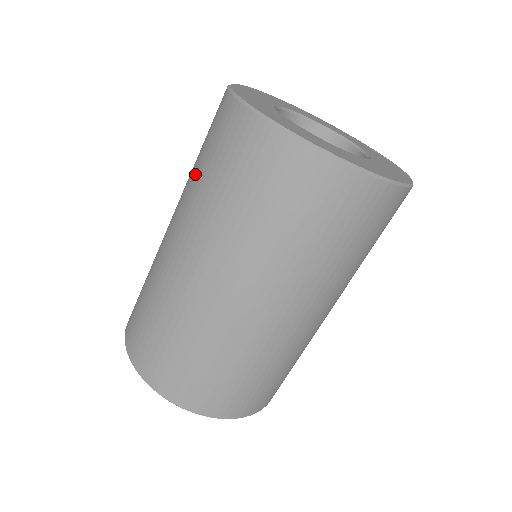
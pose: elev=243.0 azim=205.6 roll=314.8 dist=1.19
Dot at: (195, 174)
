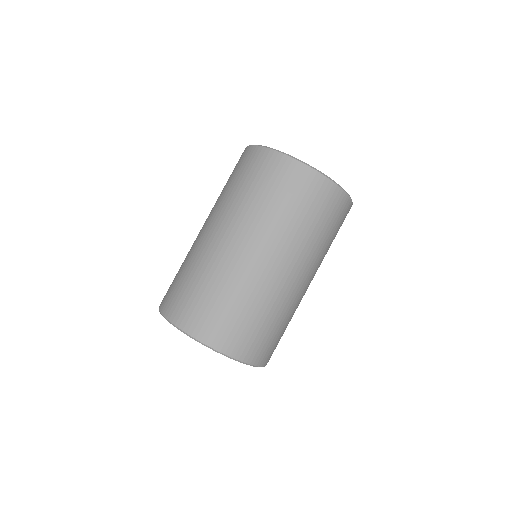
Dot at: (222, 190)
